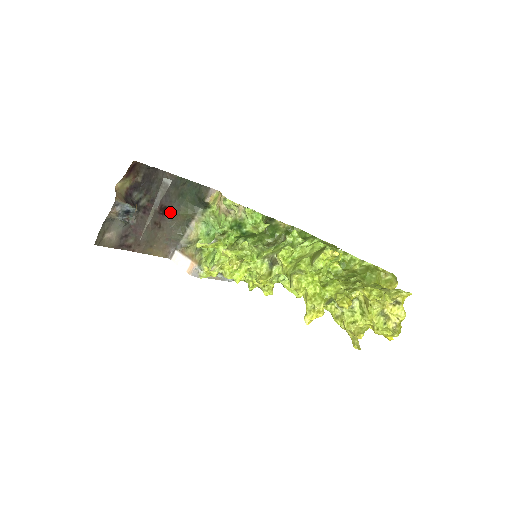
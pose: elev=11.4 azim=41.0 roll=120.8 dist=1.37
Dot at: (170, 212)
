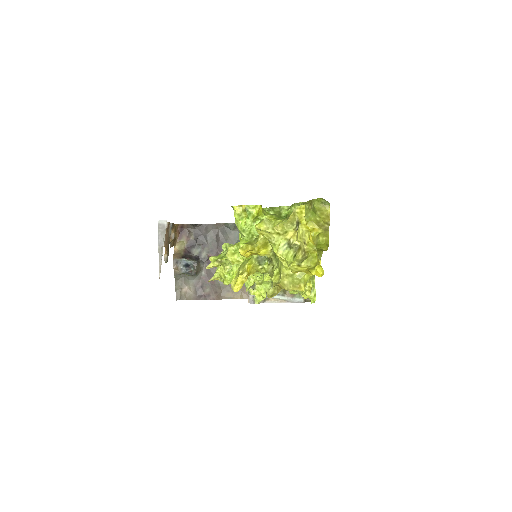
Dot at: occluded
